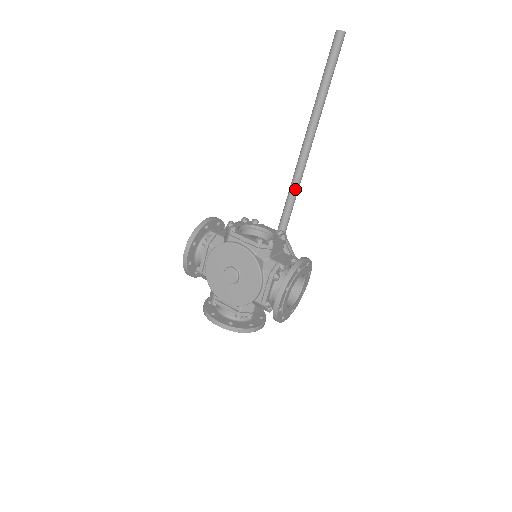
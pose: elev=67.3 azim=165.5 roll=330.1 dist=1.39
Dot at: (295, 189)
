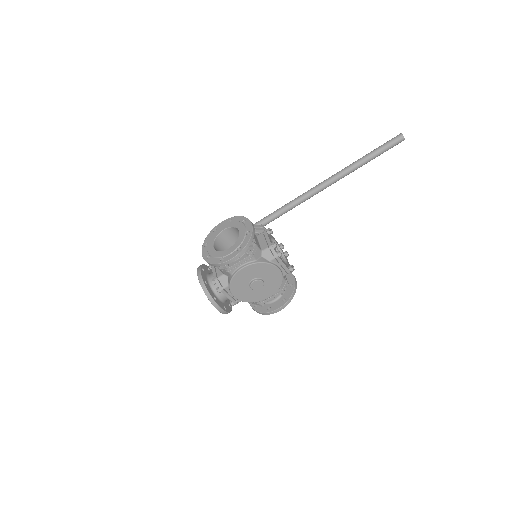
Dot at: occluded
